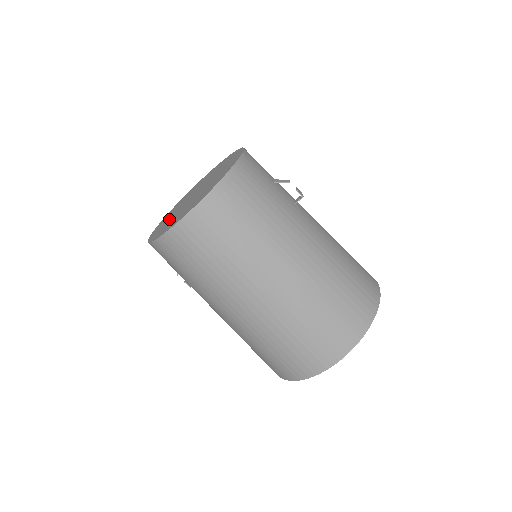
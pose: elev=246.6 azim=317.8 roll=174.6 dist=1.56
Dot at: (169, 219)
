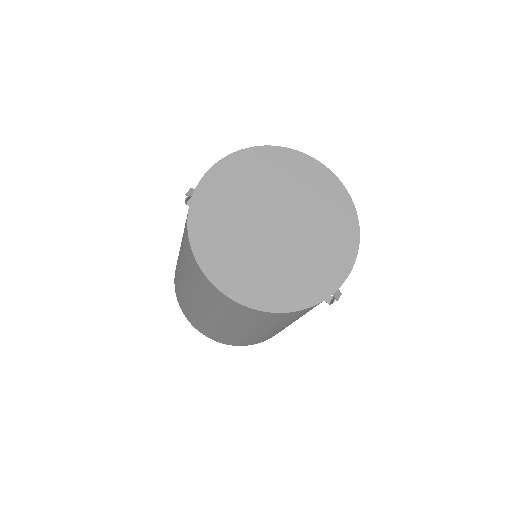
Dot at: (231, 212)
